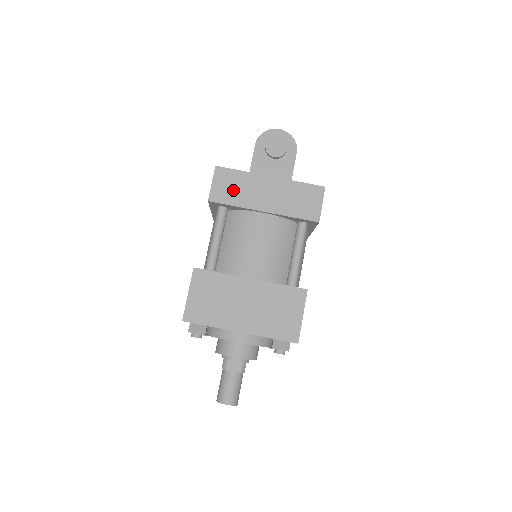
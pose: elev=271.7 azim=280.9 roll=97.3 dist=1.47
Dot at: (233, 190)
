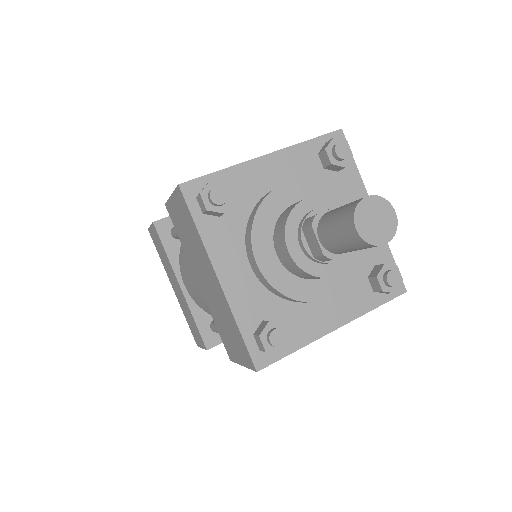
Dot at: occluded
